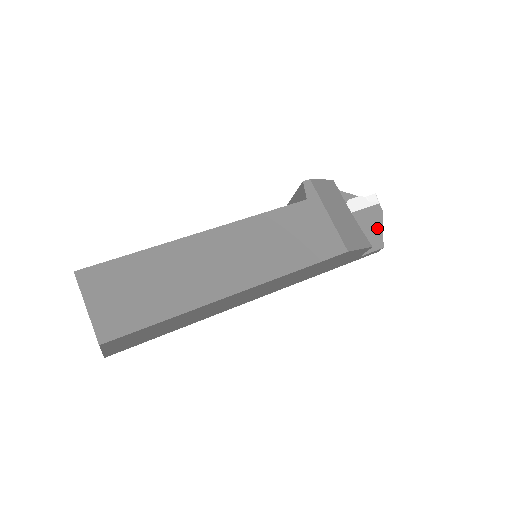
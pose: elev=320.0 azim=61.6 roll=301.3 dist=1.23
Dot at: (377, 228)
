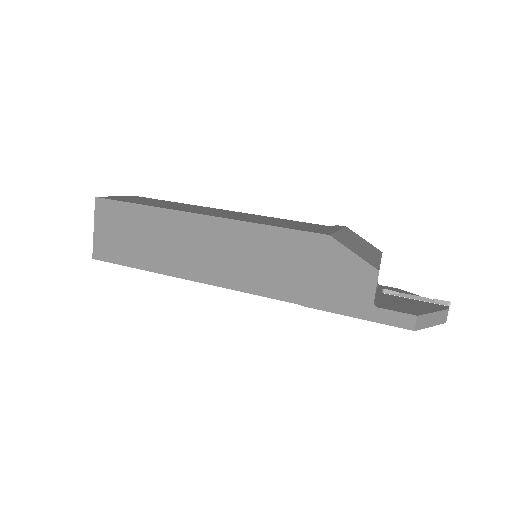
Dot at: (424, 309)
